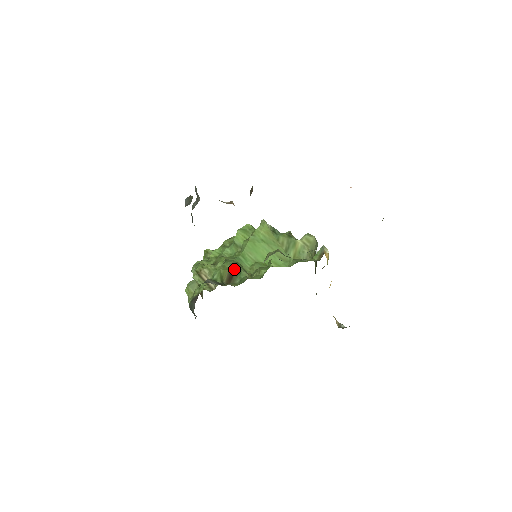
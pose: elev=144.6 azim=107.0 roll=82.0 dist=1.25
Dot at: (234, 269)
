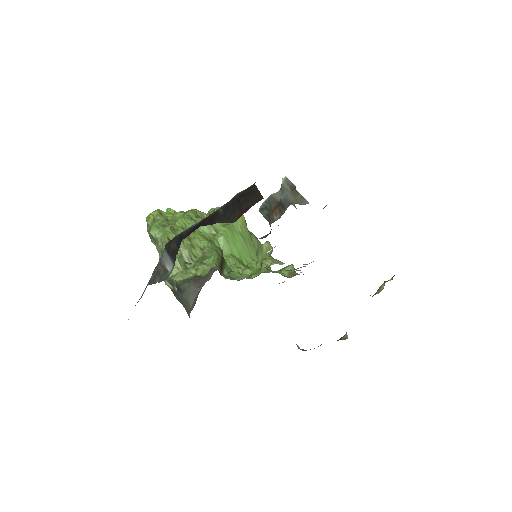
Dot at: (223, 257)
